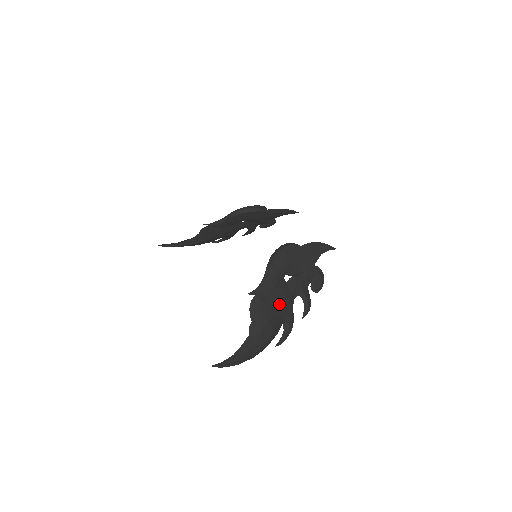
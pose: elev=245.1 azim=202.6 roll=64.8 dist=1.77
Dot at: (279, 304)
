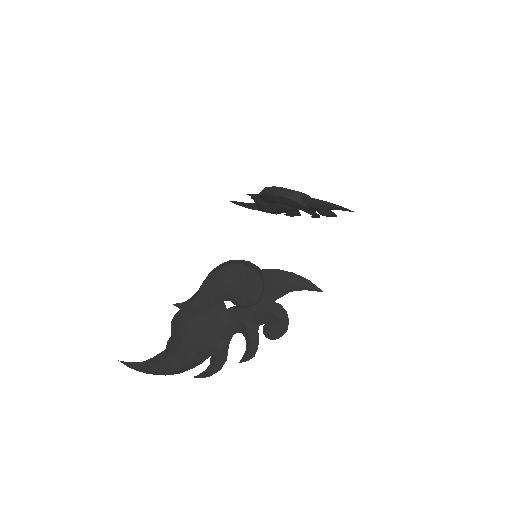
Dot at: (205, 332)
